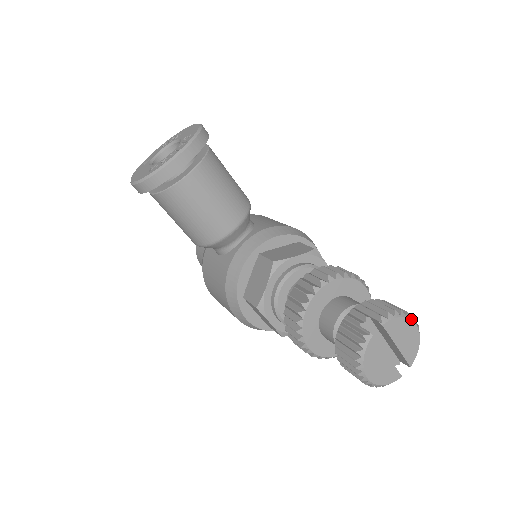
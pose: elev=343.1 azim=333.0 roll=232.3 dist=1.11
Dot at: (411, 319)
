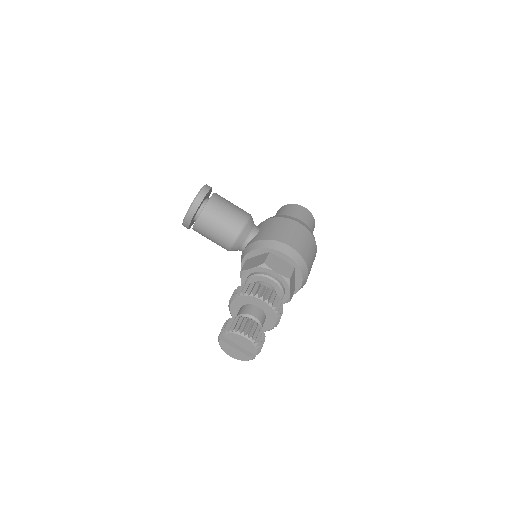
Dot at: (240, 335)
